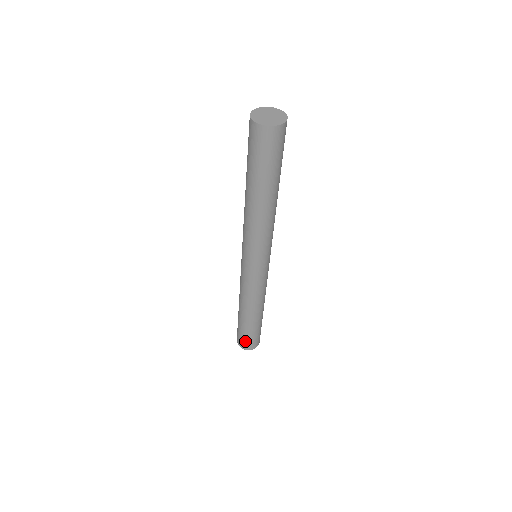
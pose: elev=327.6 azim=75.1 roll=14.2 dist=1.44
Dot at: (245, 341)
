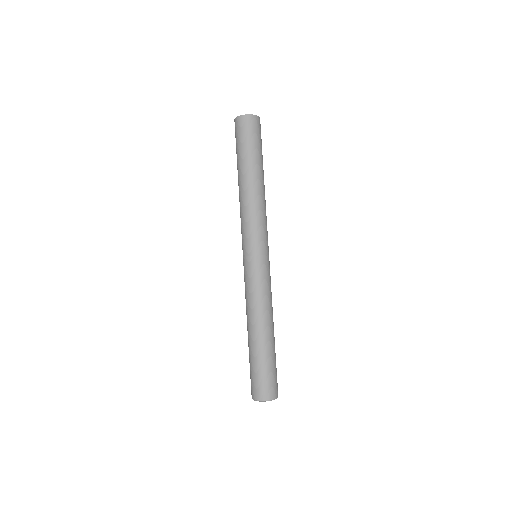
Dot at: (264, 383)
